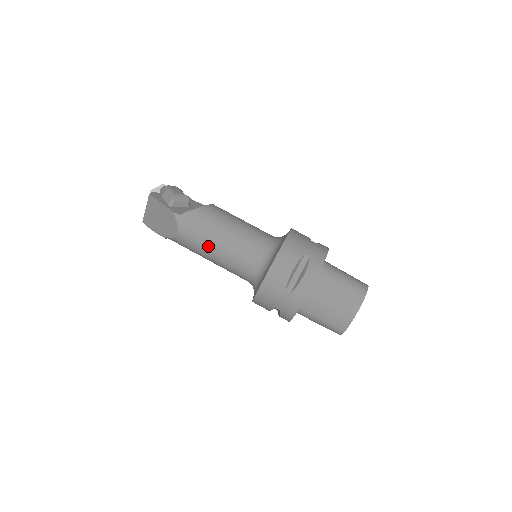
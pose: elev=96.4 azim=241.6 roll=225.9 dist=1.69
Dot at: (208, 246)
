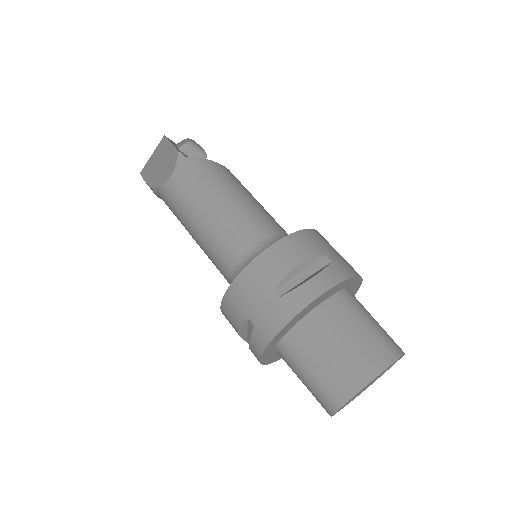
Dot at: (199, 205)
